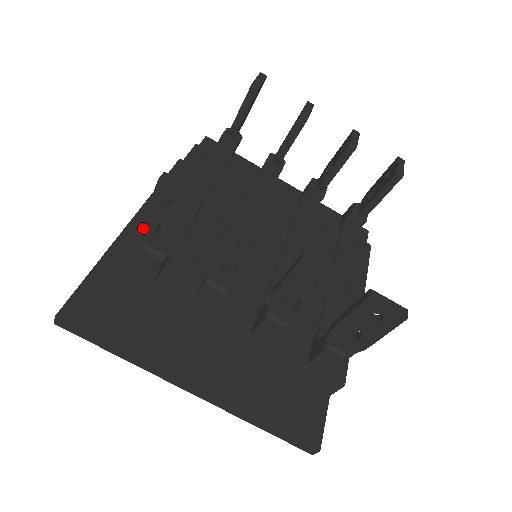
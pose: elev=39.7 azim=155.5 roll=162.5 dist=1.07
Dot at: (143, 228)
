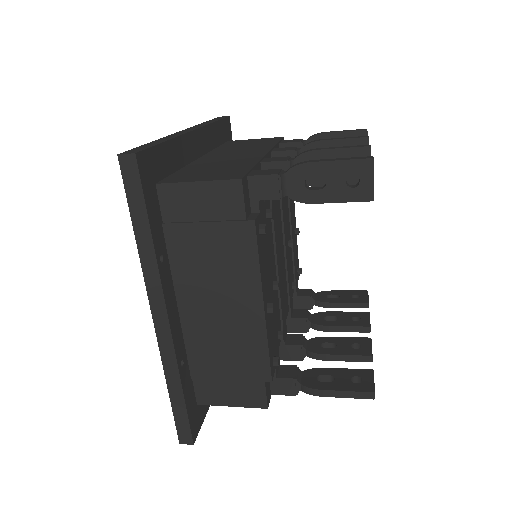
Dot at: (317, 395)
